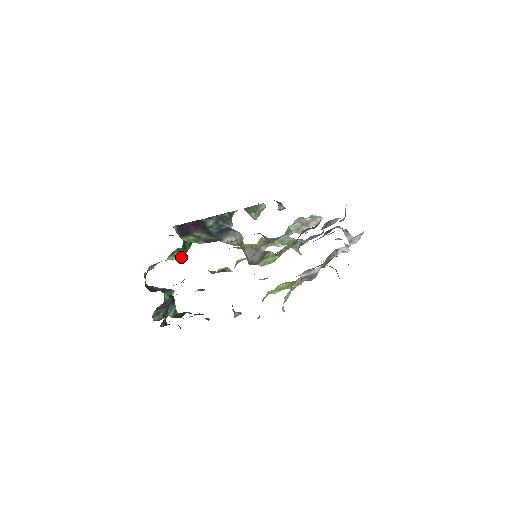
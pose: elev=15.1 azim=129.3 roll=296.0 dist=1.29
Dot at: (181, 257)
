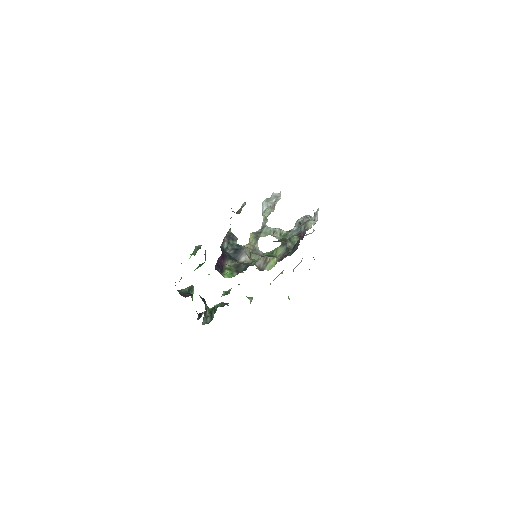
Dot at: (200, 266)
